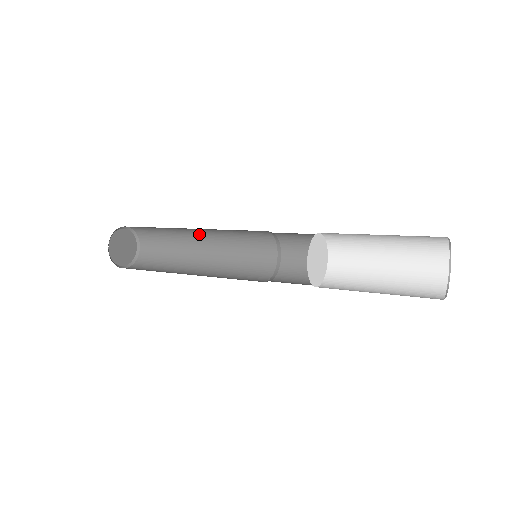
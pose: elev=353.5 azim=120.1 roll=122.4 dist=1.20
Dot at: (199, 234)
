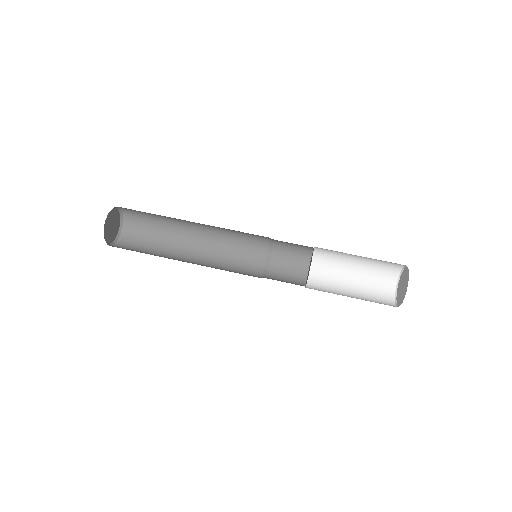
Dot at: occluded
